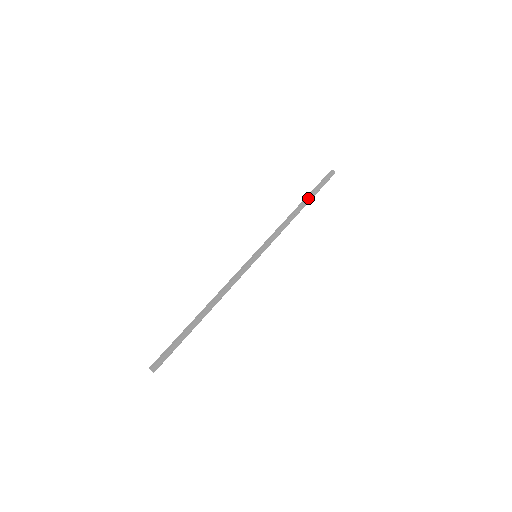
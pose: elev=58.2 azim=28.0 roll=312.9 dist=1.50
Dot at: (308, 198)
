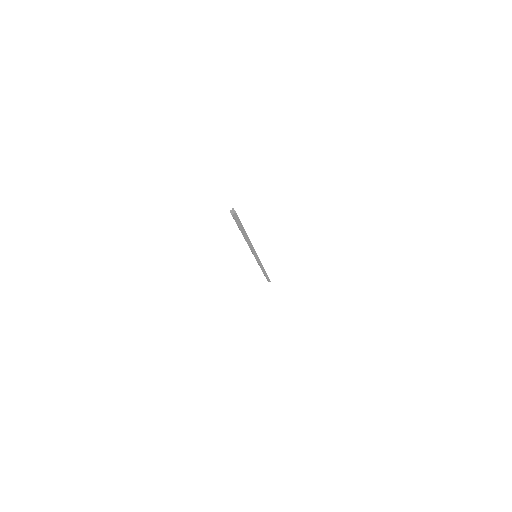
Dot at: occluded
